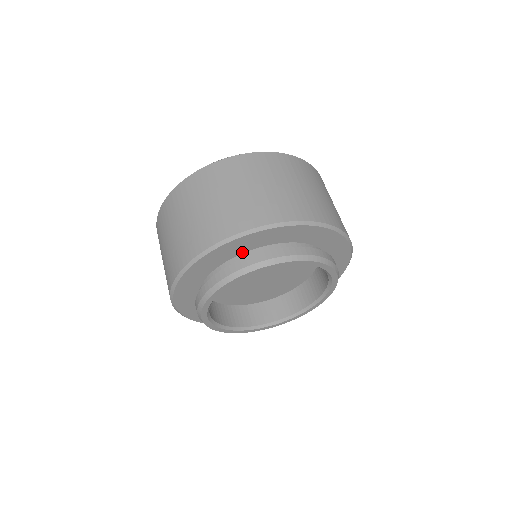
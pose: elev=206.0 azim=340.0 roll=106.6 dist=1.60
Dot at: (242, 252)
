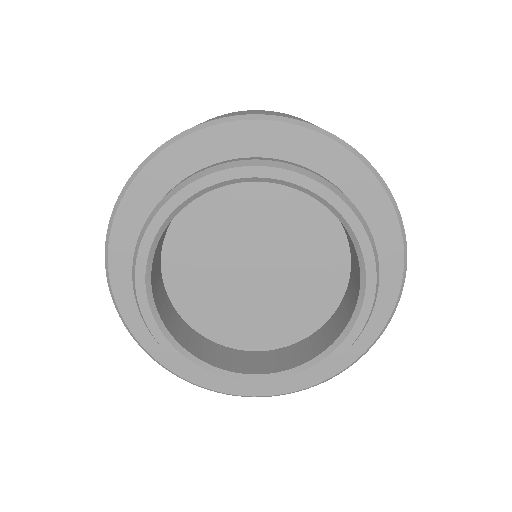
Dot at: occluded
